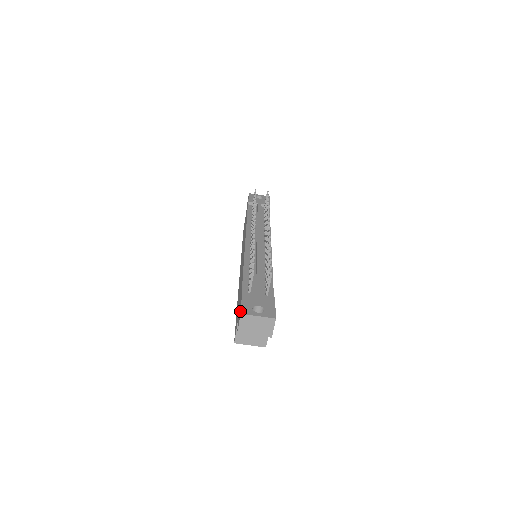
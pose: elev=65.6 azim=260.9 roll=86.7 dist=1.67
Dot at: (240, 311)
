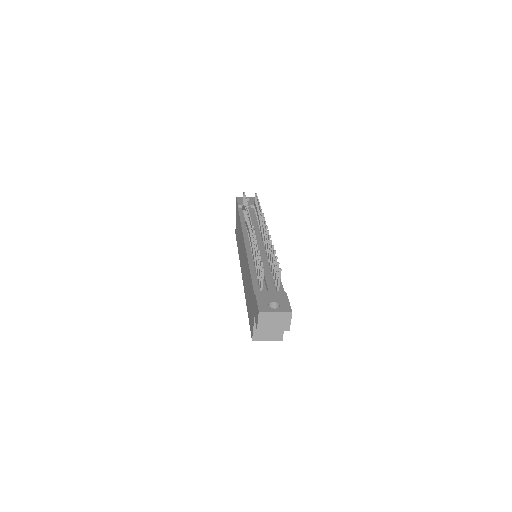
Dot at: (257, 309)
